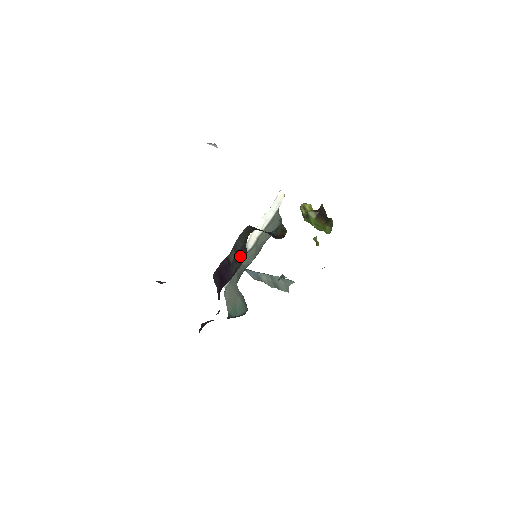
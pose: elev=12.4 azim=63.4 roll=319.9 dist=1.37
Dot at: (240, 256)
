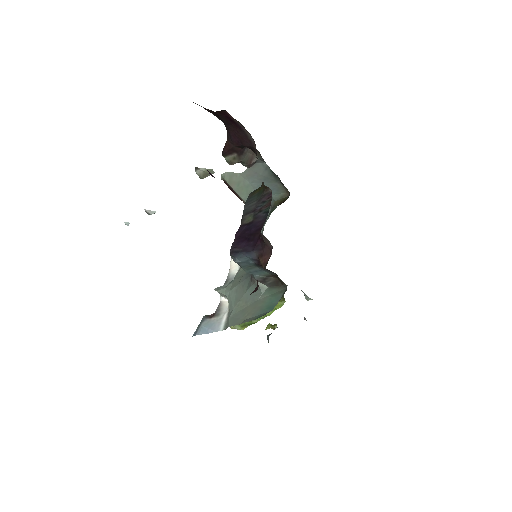
Dot at: (262, 205)
